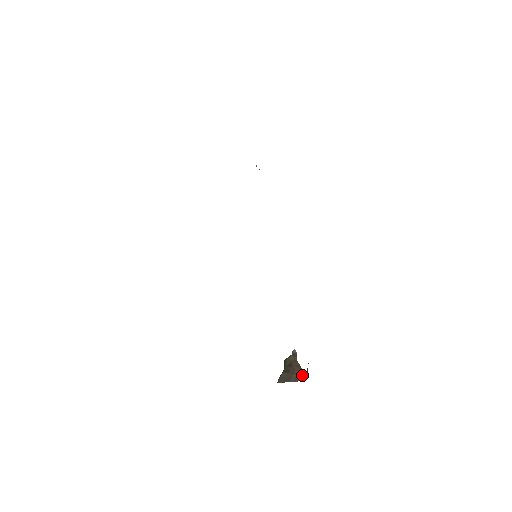
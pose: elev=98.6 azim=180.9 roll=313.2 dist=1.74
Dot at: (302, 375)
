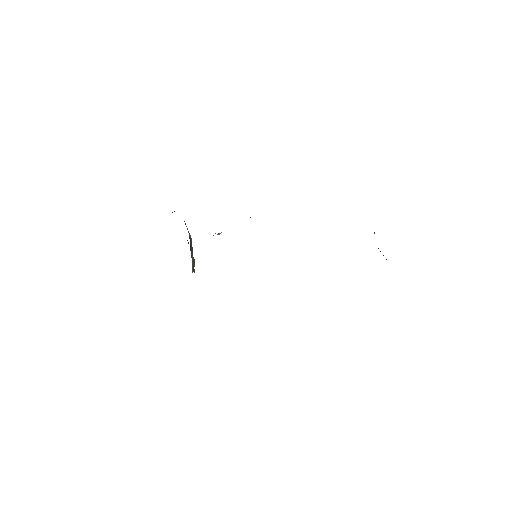
Dot at: occluded
